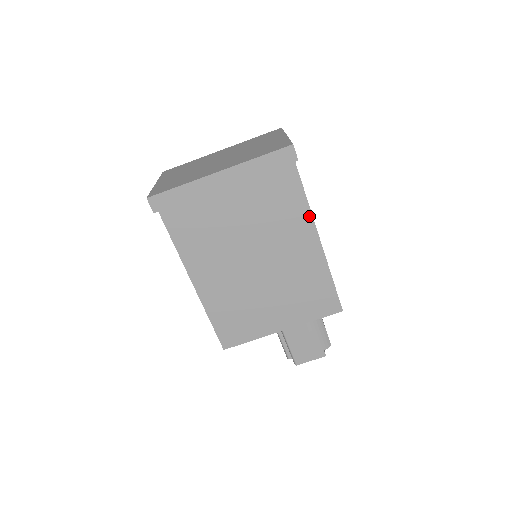
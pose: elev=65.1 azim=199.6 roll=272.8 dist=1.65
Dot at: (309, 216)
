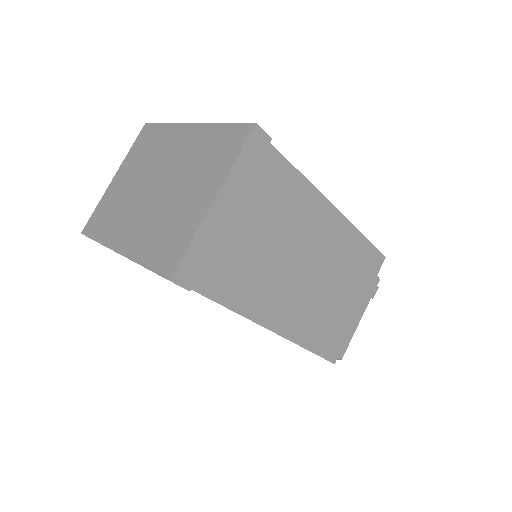
Dot at: (245, 317)
